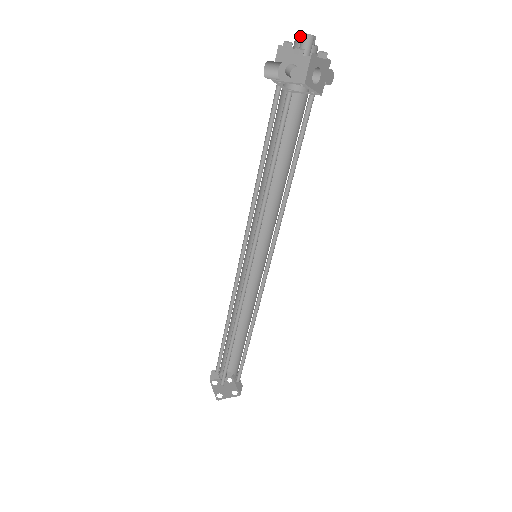
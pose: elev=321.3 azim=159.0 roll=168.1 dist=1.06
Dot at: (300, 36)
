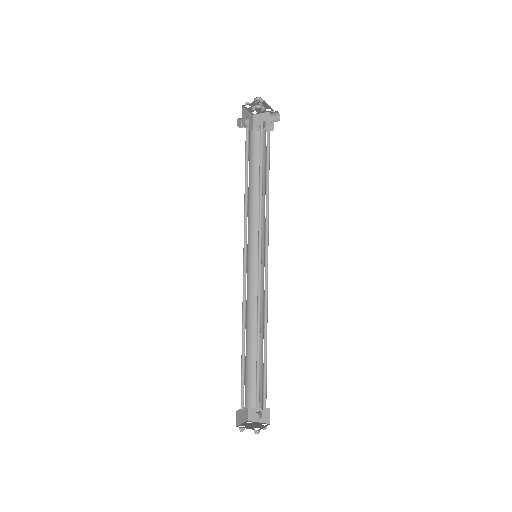
Dot at: occluded
